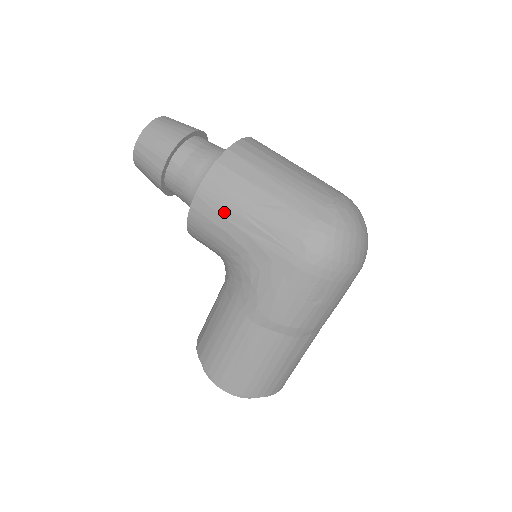
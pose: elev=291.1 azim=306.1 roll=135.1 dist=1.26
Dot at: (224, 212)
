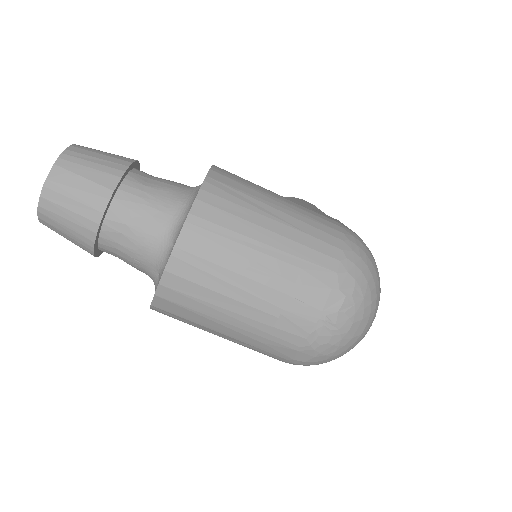
Dot at: occluded
